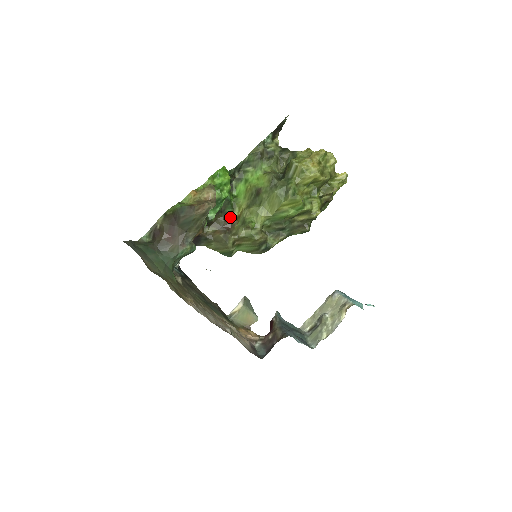
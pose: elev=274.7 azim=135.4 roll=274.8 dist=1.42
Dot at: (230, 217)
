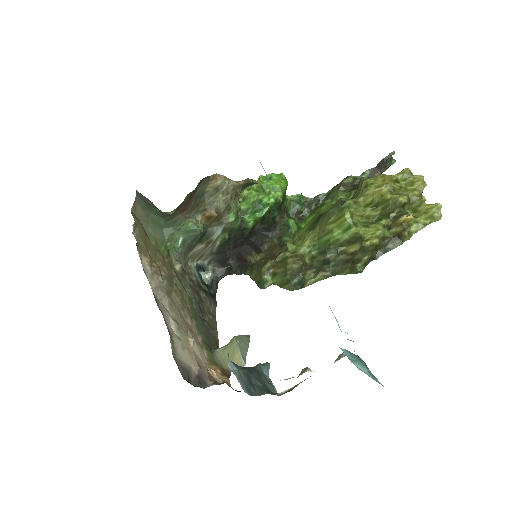
Dot at: occluded
